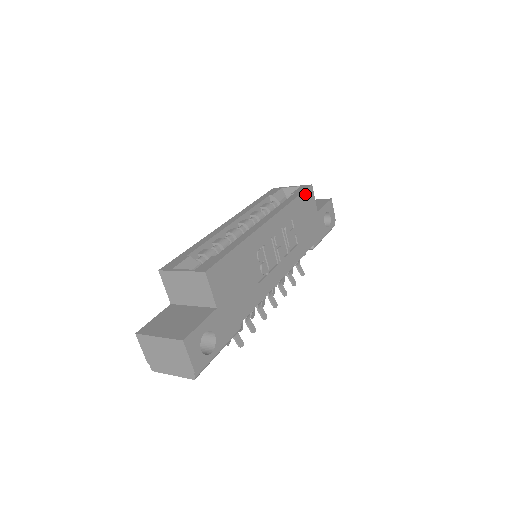
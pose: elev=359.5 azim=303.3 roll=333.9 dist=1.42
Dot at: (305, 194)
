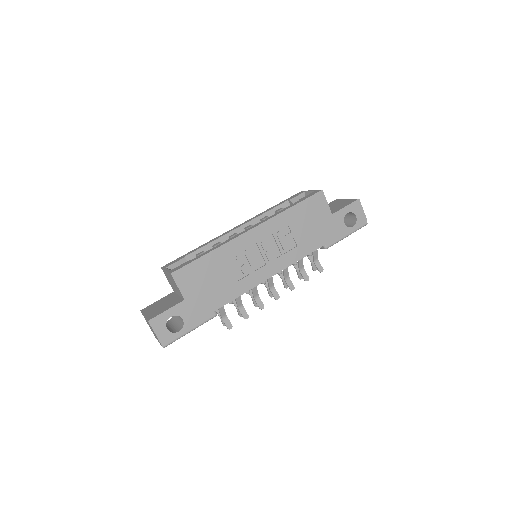
Dot at: (310, 200)
